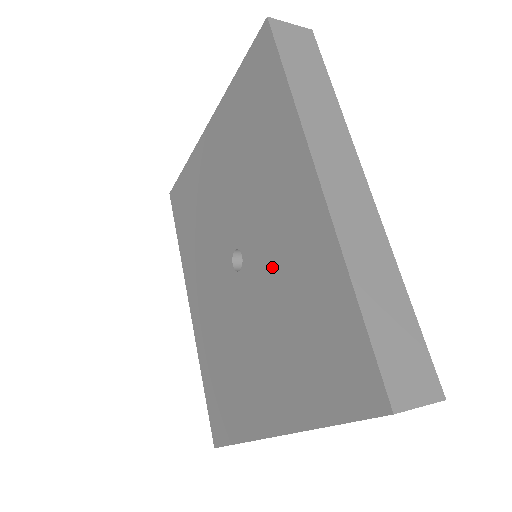
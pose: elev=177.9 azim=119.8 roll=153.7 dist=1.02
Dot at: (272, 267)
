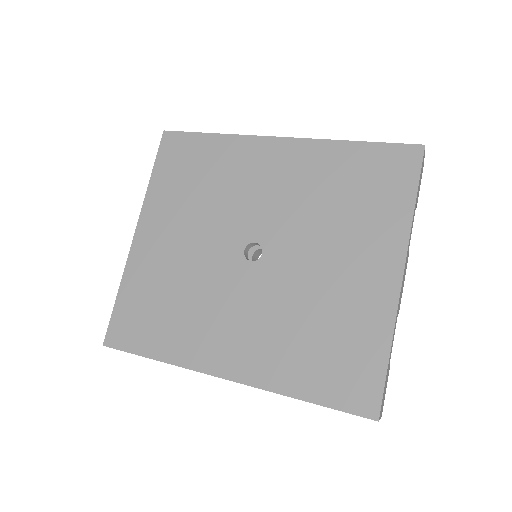
Dot at: (290, 208)
